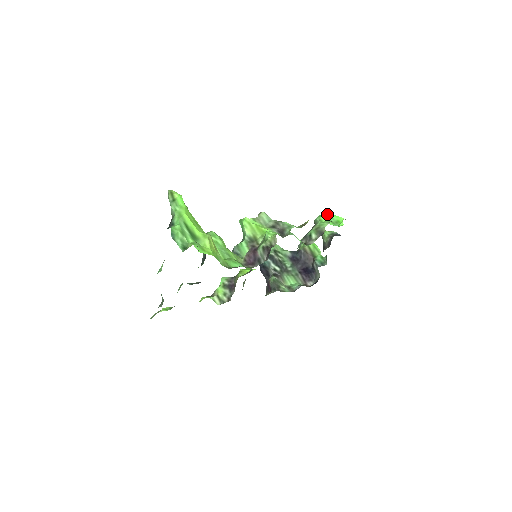
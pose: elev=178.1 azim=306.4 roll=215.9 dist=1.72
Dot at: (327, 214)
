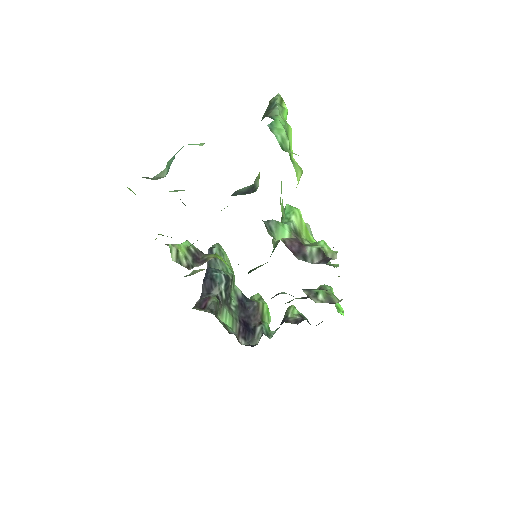
Dot at: occluded
